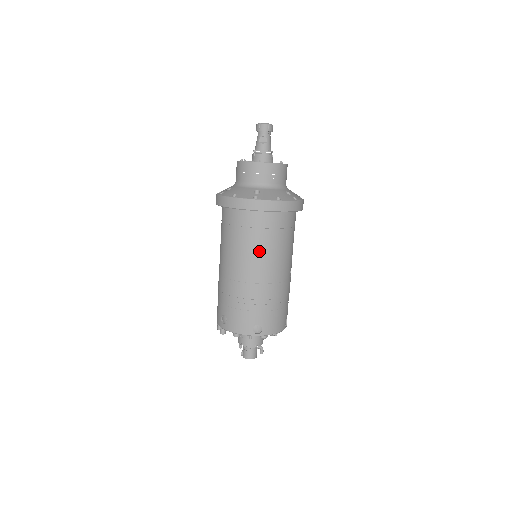
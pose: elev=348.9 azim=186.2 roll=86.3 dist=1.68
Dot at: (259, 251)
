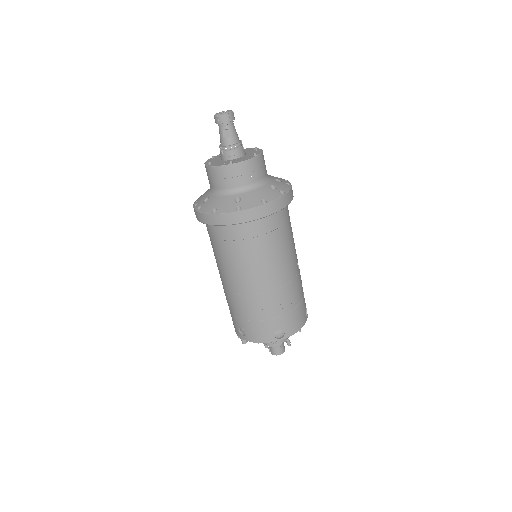
Dot at: (259, 261)
